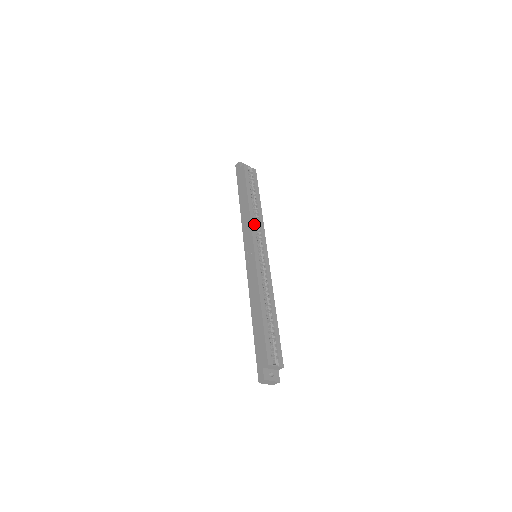
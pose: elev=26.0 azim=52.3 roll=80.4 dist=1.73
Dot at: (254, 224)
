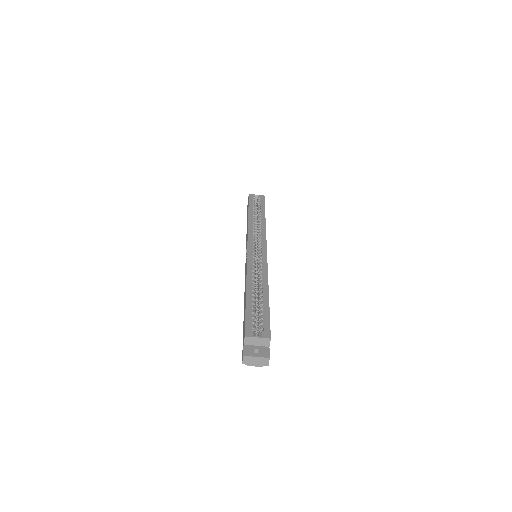
Dot at: (252, 230)
